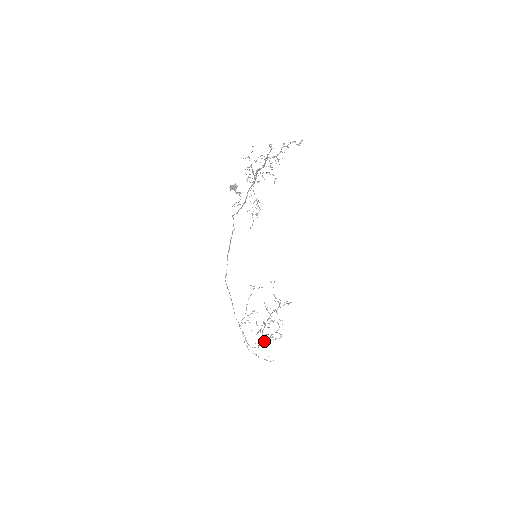
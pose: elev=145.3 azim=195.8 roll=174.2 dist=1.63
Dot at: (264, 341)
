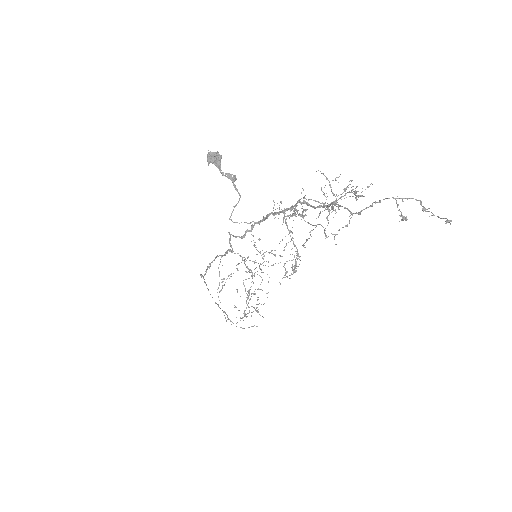
Dot at: (247, 305)
